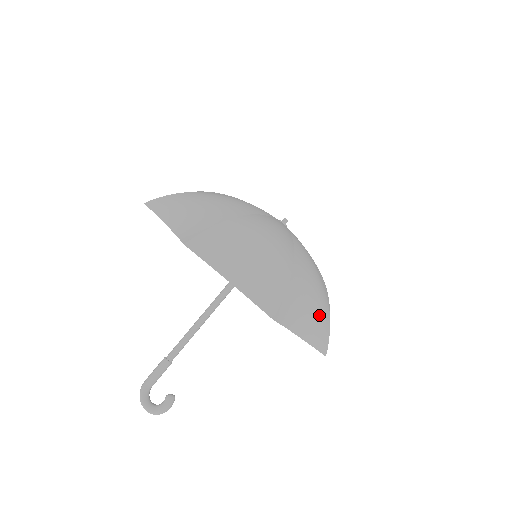
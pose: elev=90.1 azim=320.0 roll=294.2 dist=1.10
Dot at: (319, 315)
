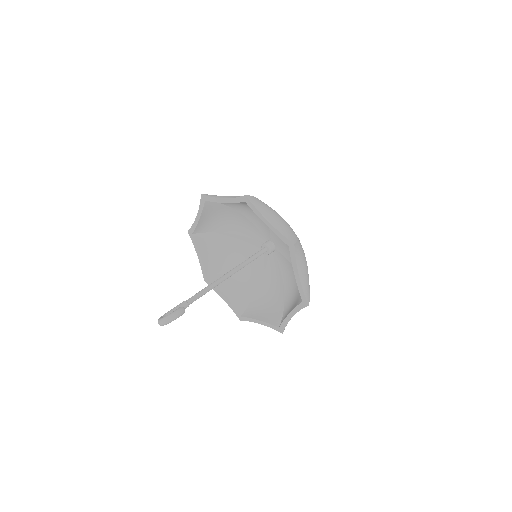
Dot at: (285, 225)
